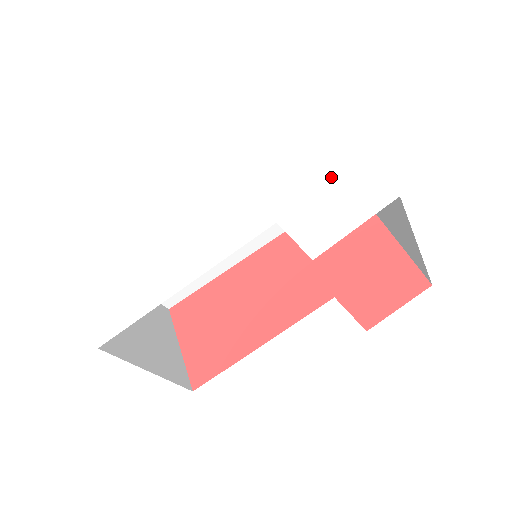
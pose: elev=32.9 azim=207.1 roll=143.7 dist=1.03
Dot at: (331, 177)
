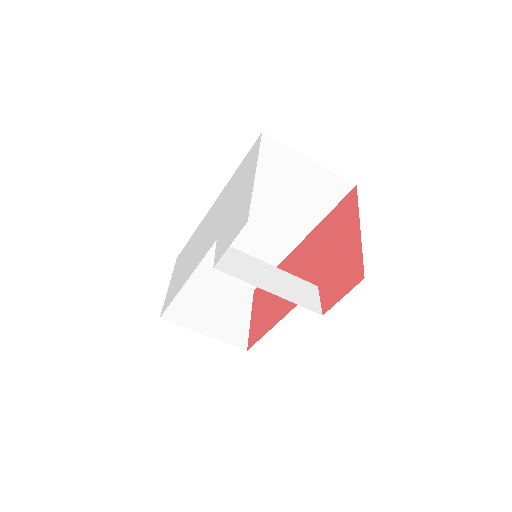
Dot at: (240, 205)
